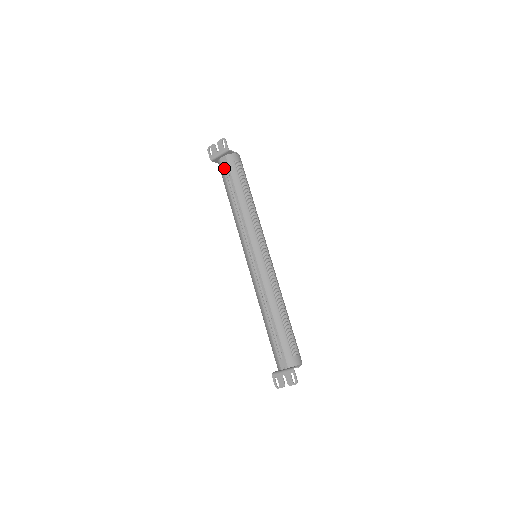
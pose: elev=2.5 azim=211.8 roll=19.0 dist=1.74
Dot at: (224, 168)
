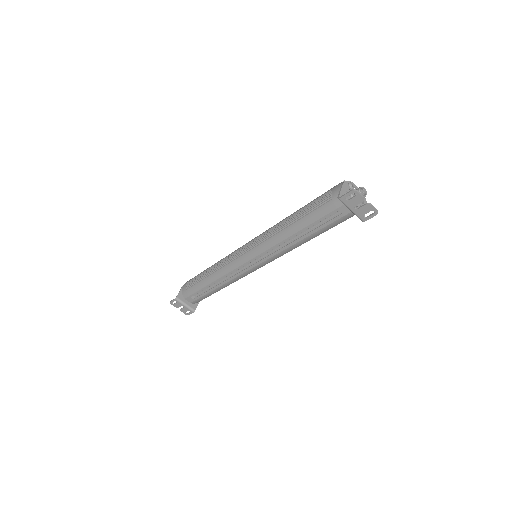
Dot at: occluded
